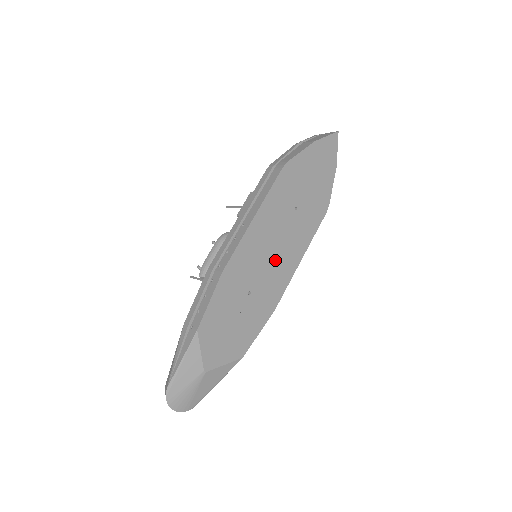
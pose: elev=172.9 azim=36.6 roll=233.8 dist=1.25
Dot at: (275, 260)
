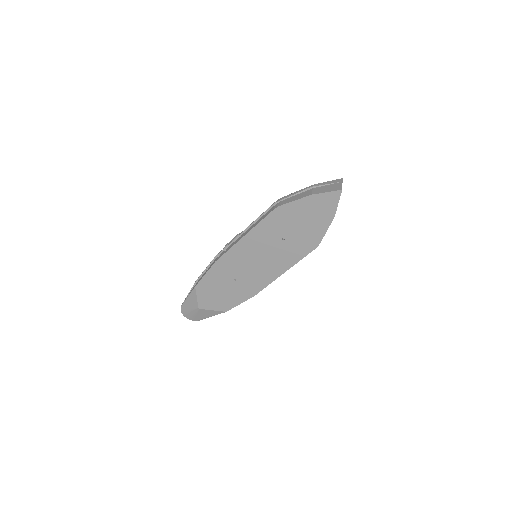
Dot at: (259, 267)
